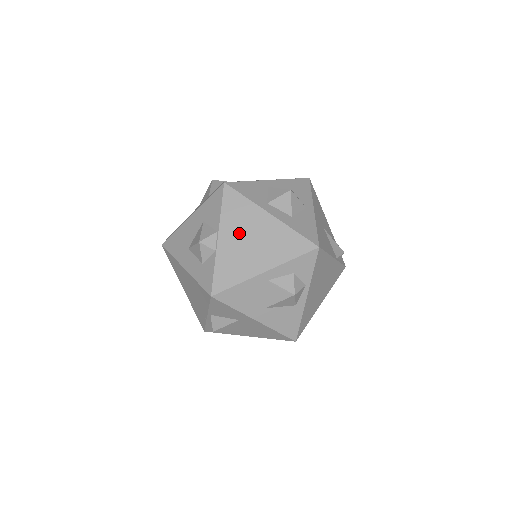
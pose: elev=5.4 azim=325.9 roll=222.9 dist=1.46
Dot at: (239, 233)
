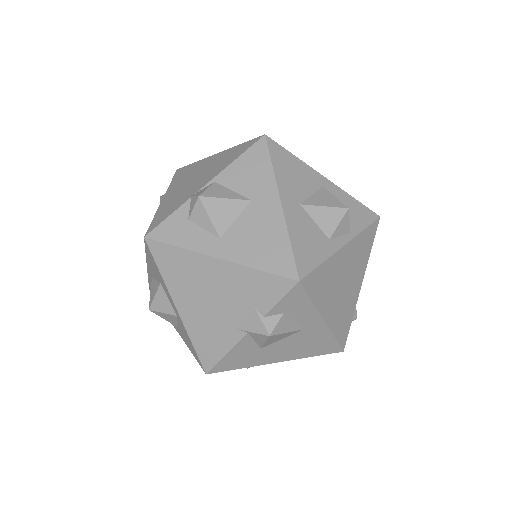
Dot at: occluded
